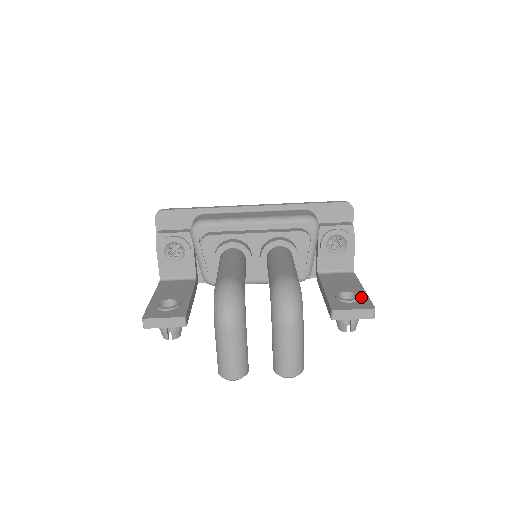
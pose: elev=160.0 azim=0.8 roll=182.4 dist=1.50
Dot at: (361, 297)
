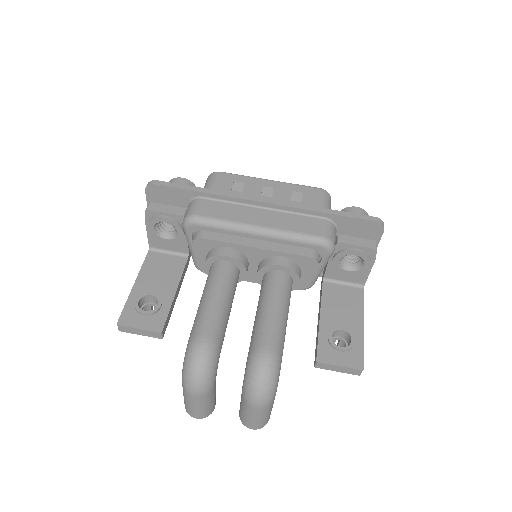
Dot at: (355, 343)
